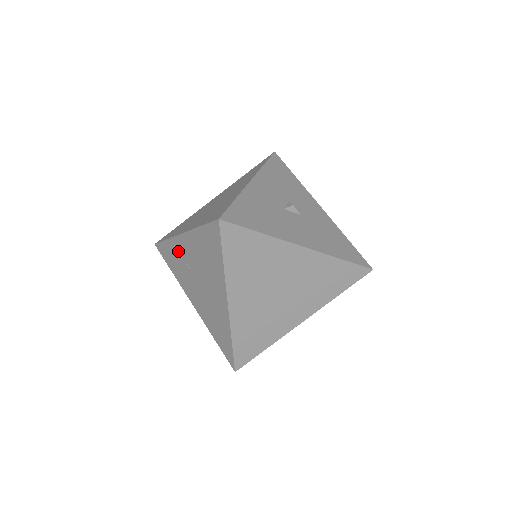
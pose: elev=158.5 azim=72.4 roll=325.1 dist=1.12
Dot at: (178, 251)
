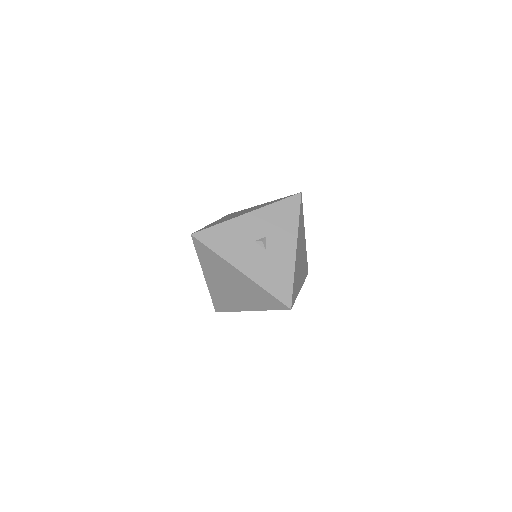
Dot at: occluded
